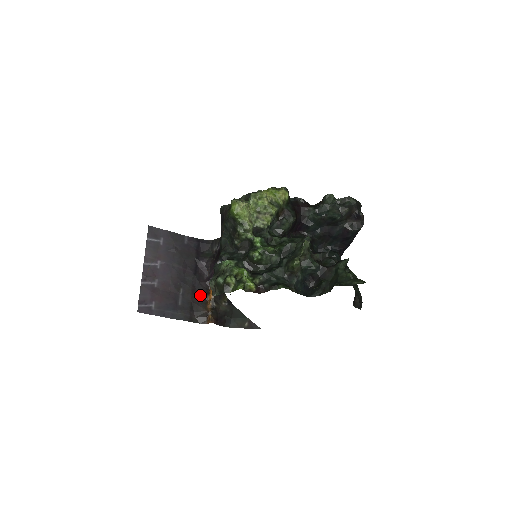
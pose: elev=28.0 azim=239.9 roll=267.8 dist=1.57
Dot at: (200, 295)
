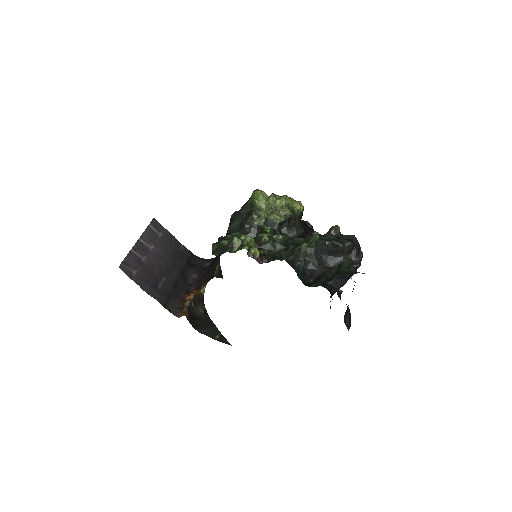
Dot at: (180, 292)
